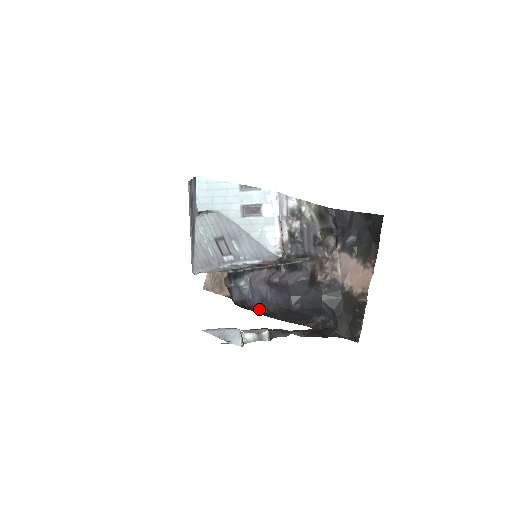
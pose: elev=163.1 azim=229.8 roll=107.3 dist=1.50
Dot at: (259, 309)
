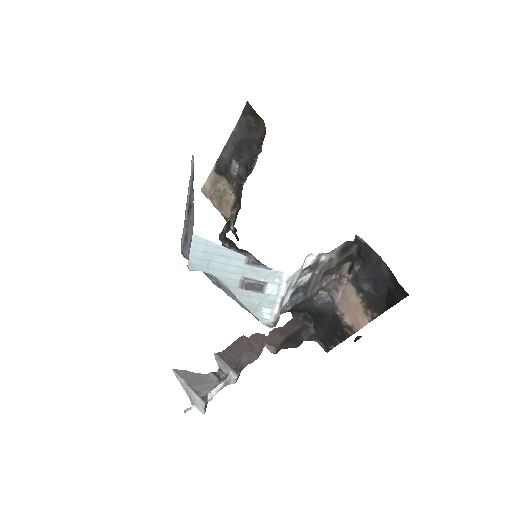
Dot at: occluded
